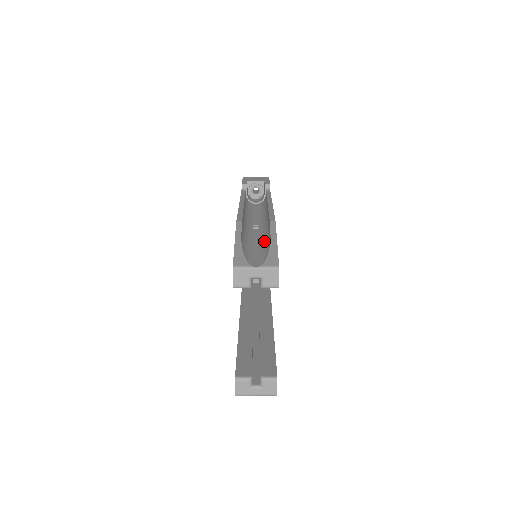
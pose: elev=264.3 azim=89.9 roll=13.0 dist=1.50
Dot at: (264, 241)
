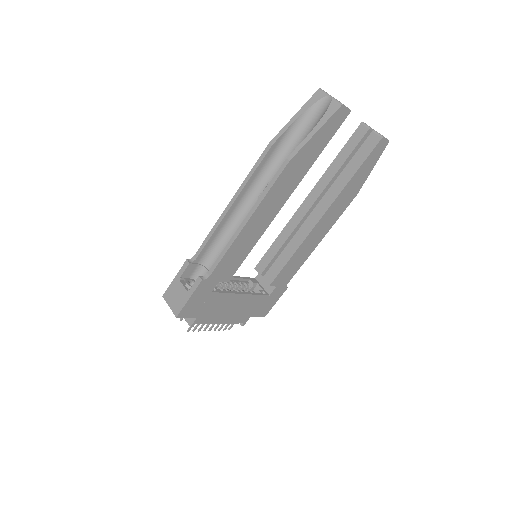
Dot at: occluded
